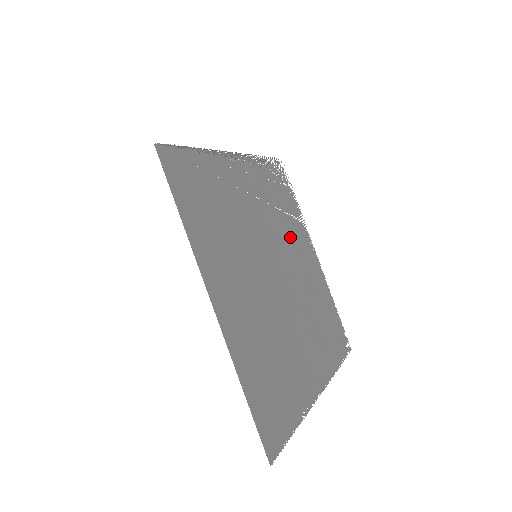
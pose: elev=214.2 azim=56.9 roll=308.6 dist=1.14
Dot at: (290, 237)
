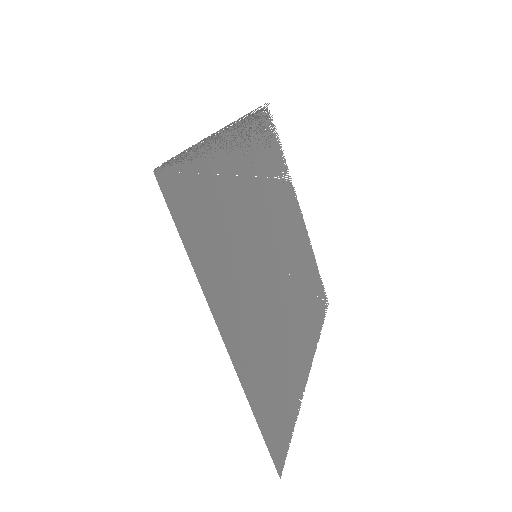
Dot at: (281, 207)
